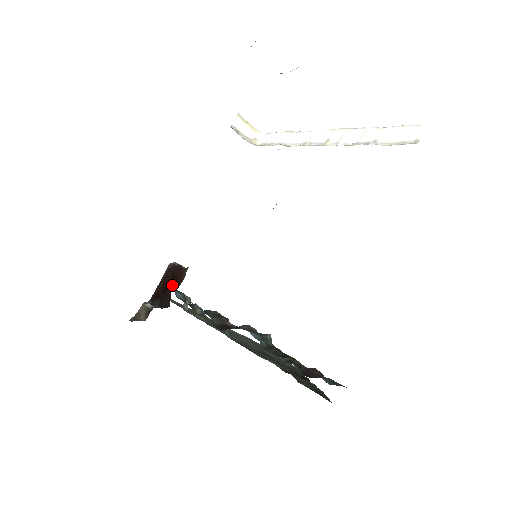
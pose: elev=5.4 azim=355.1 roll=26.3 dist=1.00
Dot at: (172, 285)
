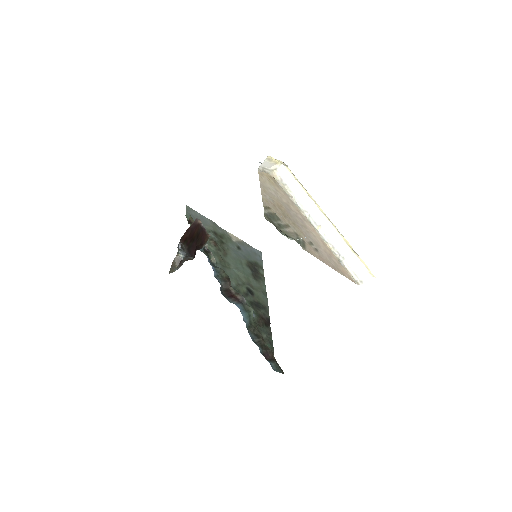
Dot at: (197, 241)
